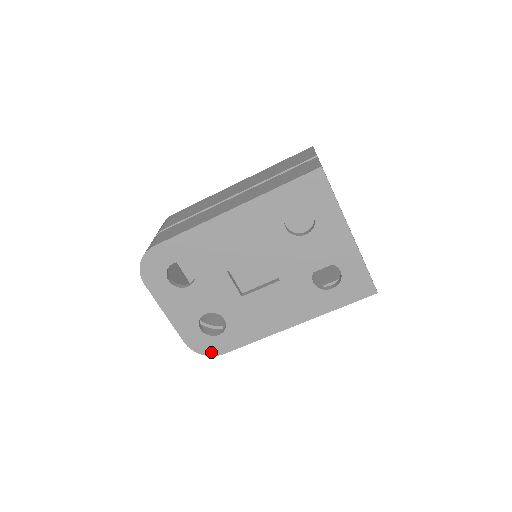
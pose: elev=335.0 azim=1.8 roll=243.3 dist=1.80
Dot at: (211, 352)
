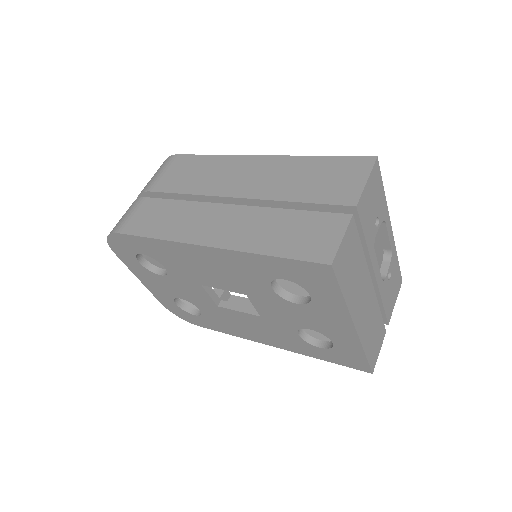
Dot at: (187, 320)
